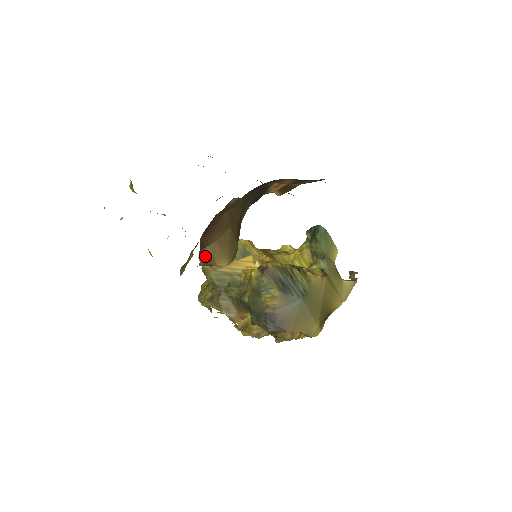
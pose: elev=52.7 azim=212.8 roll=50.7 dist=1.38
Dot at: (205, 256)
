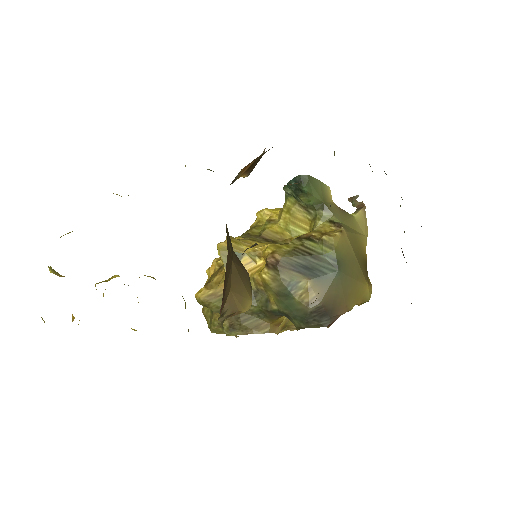
Dot at: (225, 315)
